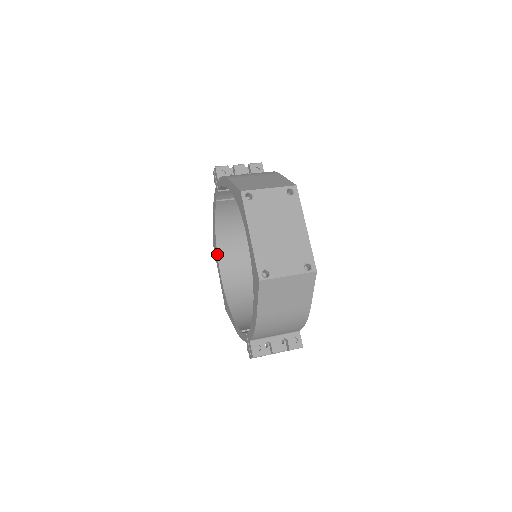
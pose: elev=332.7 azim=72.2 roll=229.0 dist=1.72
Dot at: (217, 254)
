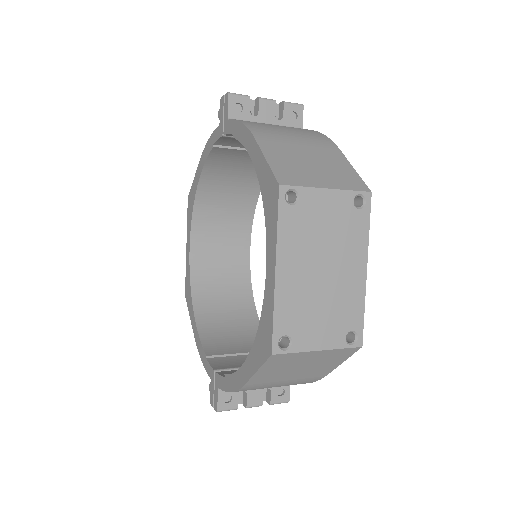
Dot at: (192, 217)
